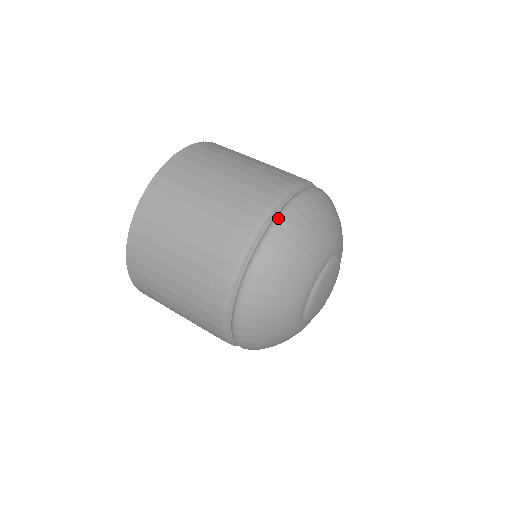
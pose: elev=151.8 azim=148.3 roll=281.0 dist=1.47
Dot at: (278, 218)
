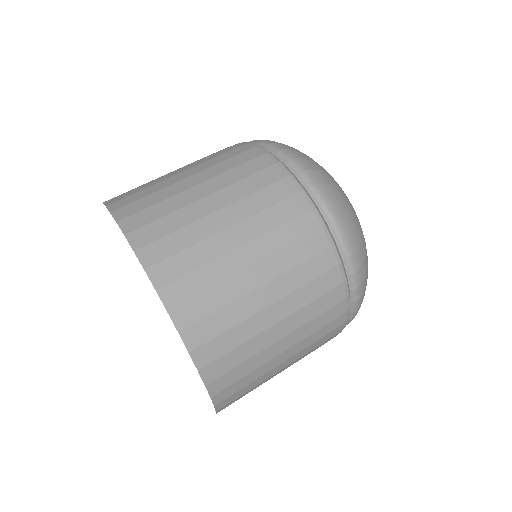
Dot at: (271, 145)
